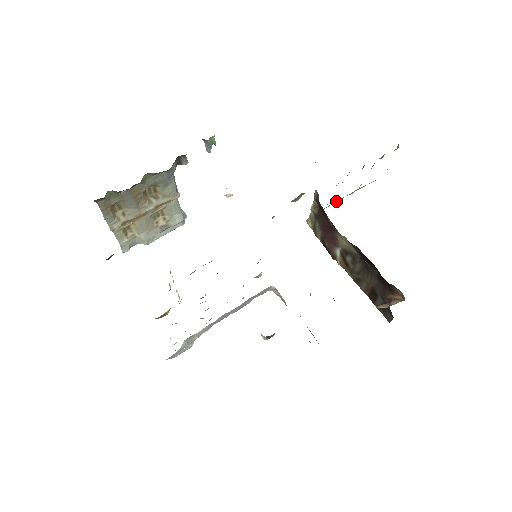
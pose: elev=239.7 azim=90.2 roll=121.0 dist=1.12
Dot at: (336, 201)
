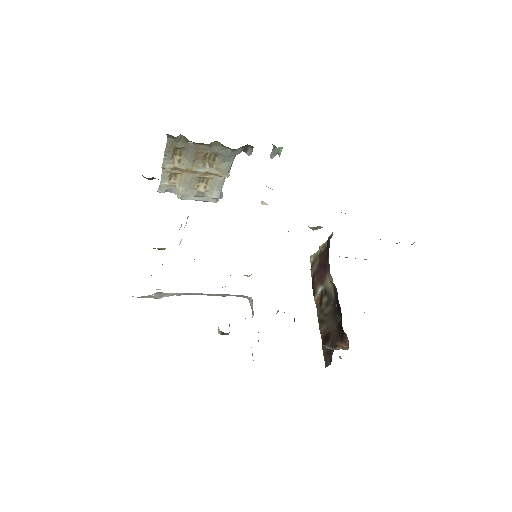
Dot at: occluded
